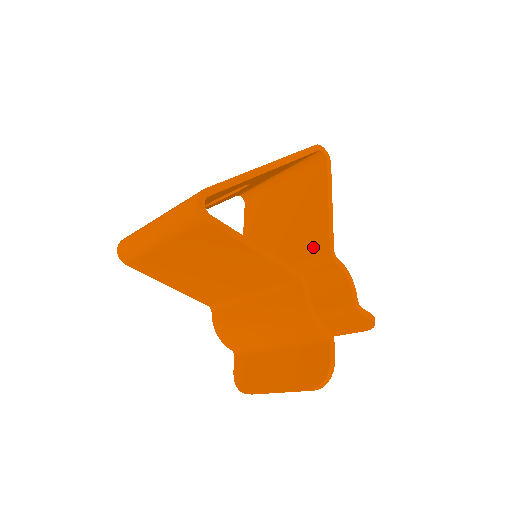
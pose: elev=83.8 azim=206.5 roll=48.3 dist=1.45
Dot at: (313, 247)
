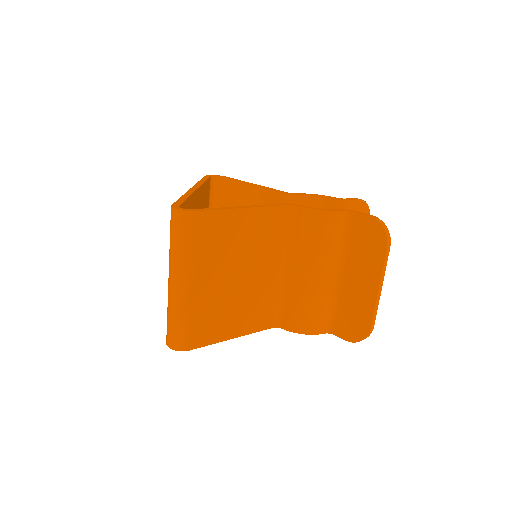
Dot at: occluded
